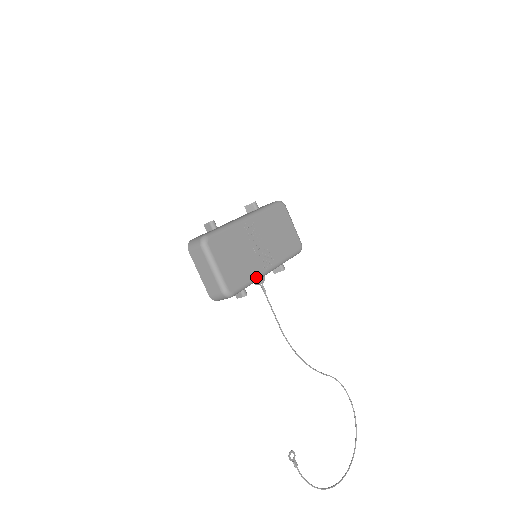
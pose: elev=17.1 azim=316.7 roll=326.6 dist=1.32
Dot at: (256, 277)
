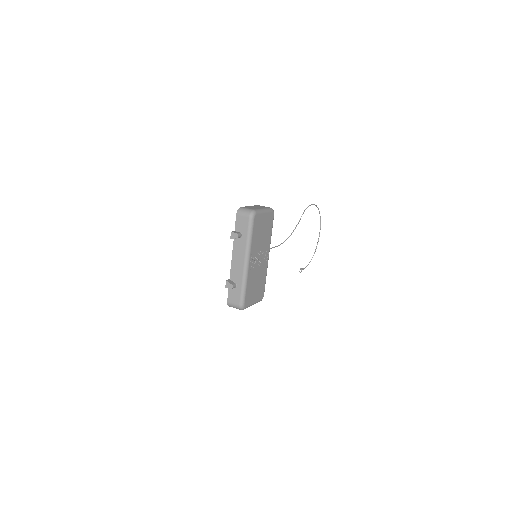
Dot at: occluded
